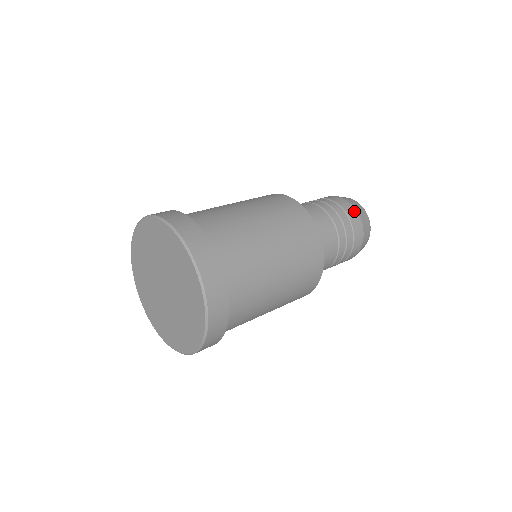
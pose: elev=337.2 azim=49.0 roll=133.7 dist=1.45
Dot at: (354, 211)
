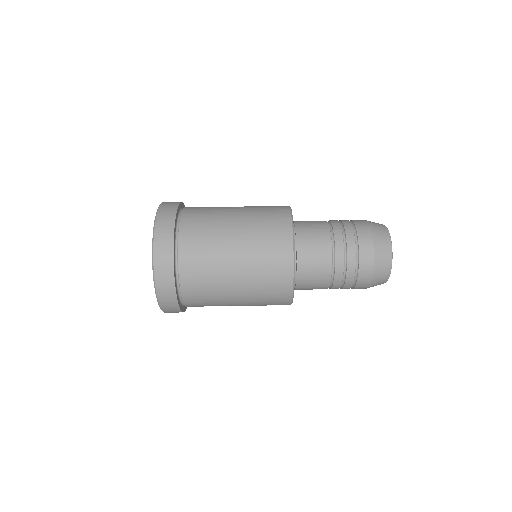
Dot at: (370, 255)
